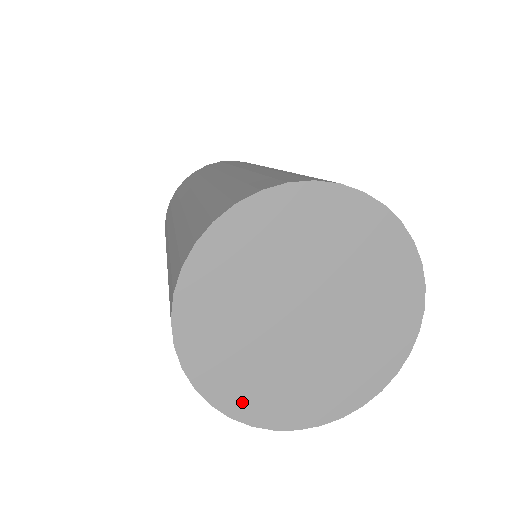
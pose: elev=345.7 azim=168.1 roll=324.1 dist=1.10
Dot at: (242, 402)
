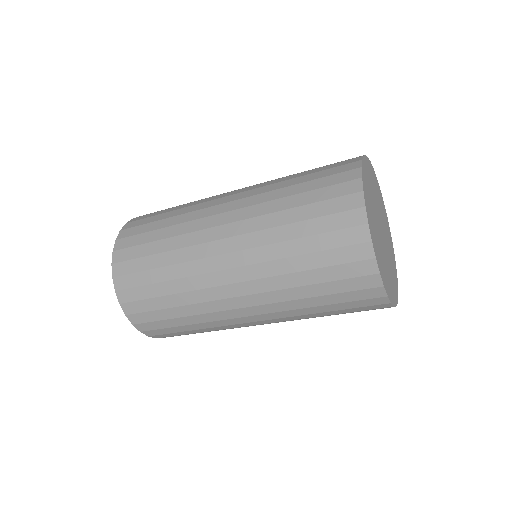
Dot at: (374, 239)
